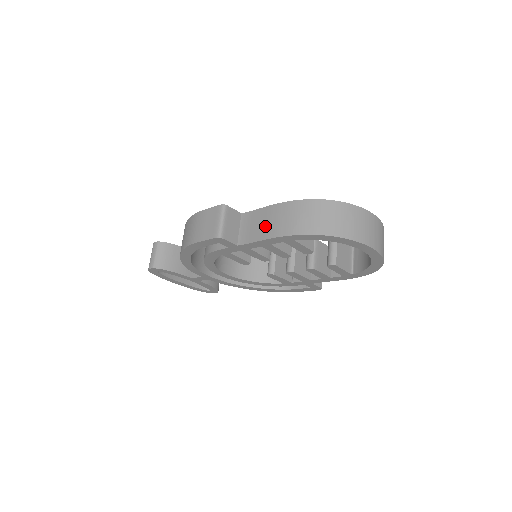
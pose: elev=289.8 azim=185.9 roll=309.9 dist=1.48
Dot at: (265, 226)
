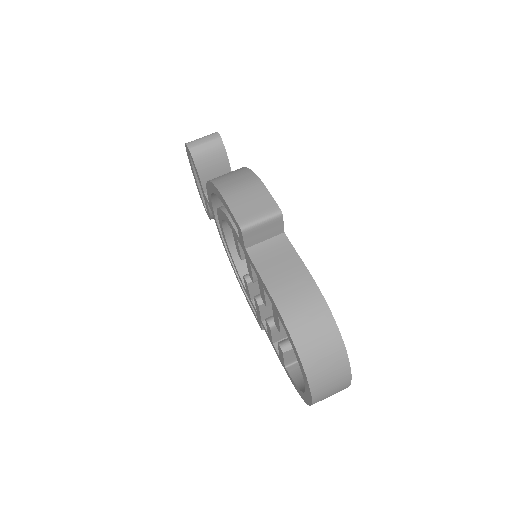
Dot at: (279, 273)
